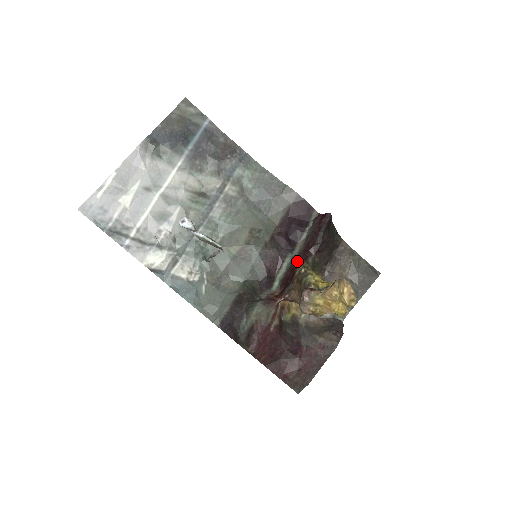
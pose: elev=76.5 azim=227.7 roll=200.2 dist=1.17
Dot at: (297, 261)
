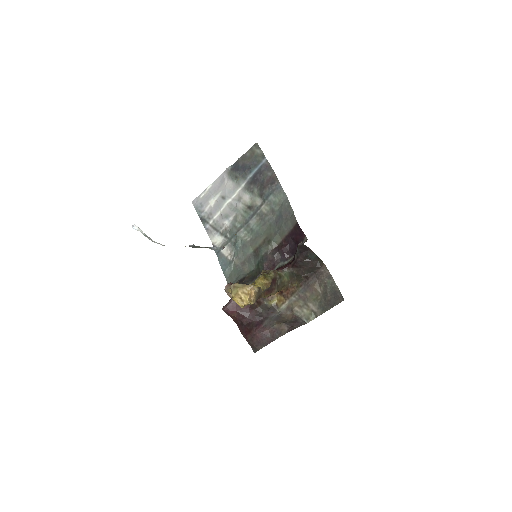
Dot at: (279, 268)
